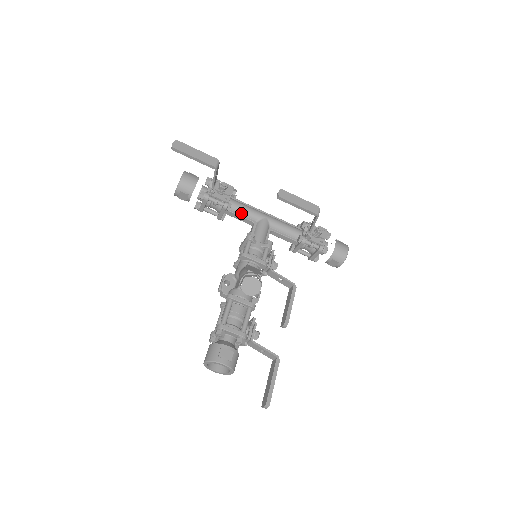
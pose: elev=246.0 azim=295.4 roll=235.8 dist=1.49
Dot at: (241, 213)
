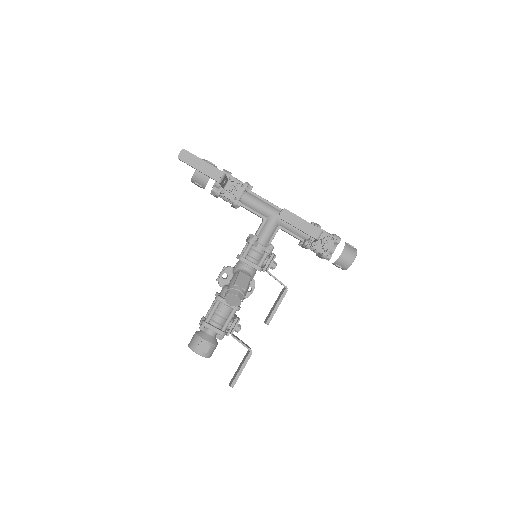
Dot at: (252, 208)
